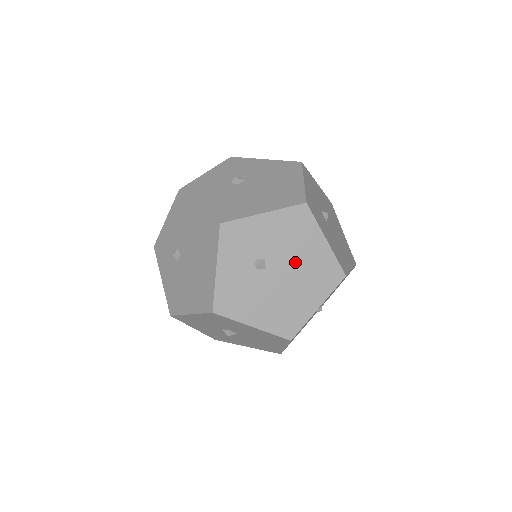
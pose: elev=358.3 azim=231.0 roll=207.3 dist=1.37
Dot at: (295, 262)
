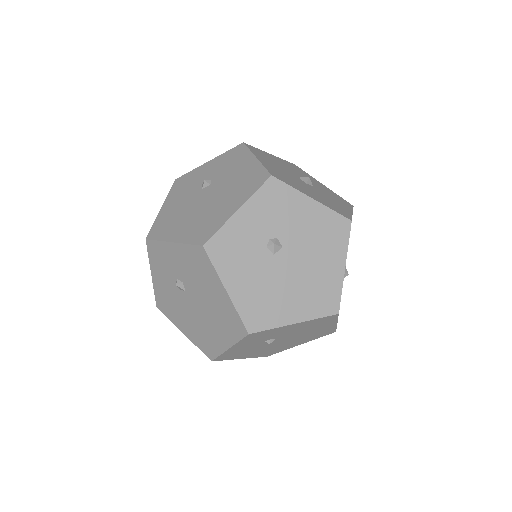
Dot at: (301, 335)
